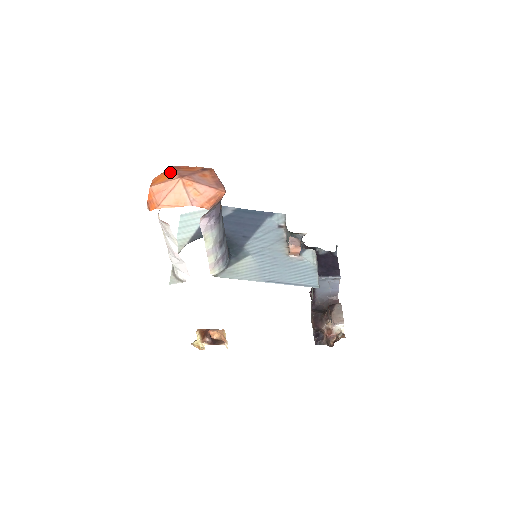
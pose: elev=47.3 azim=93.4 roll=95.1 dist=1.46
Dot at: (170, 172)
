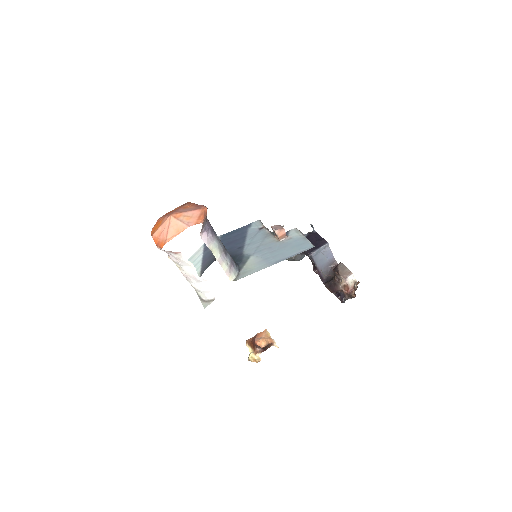
Dot at: (160, 220)
